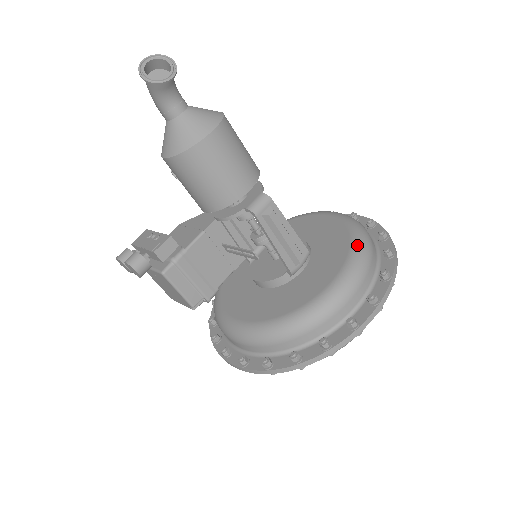
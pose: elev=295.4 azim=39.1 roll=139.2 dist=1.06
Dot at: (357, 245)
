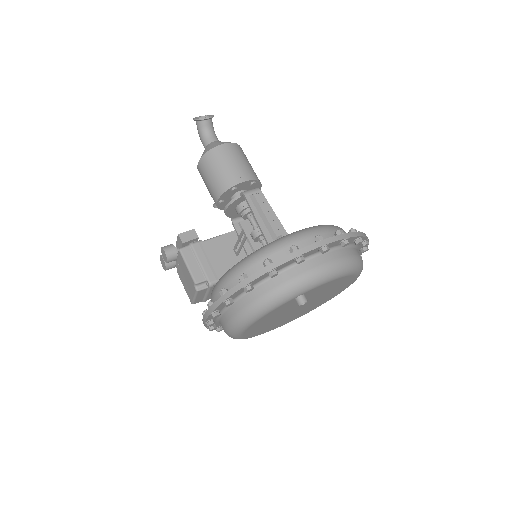
Dot at: occluded
